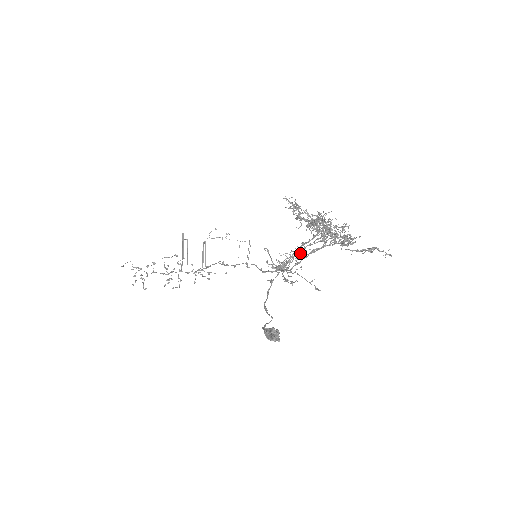
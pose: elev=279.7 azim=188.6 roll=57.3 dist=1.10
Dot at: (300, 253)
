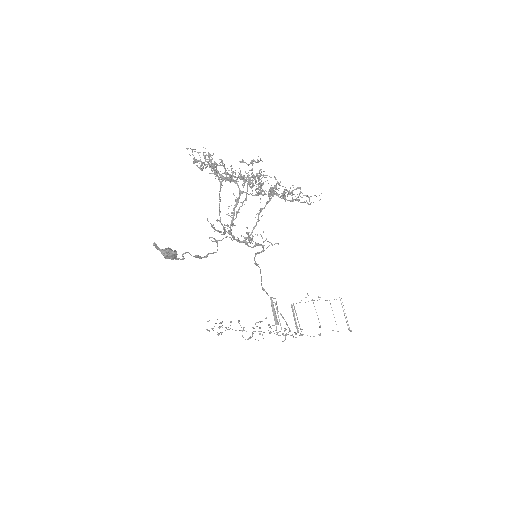
Dot at: (237, 212)
